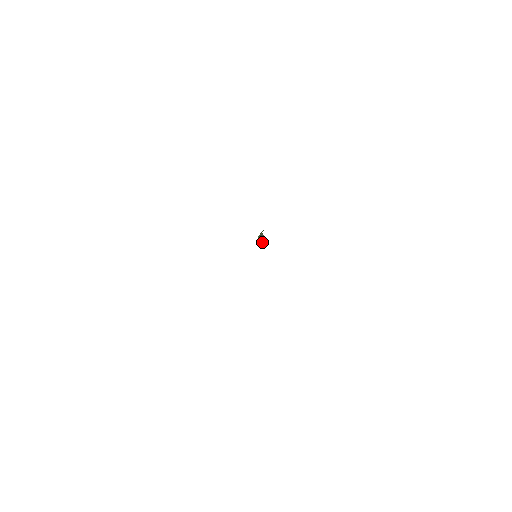
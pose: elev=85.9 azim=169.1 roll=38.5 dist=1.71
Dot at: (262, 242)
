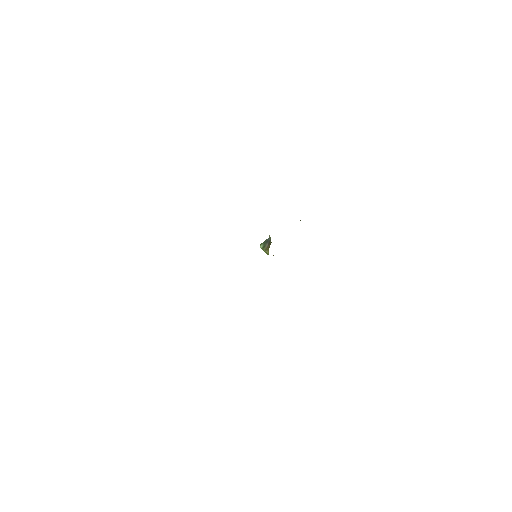
Dot at: (265, 249)
